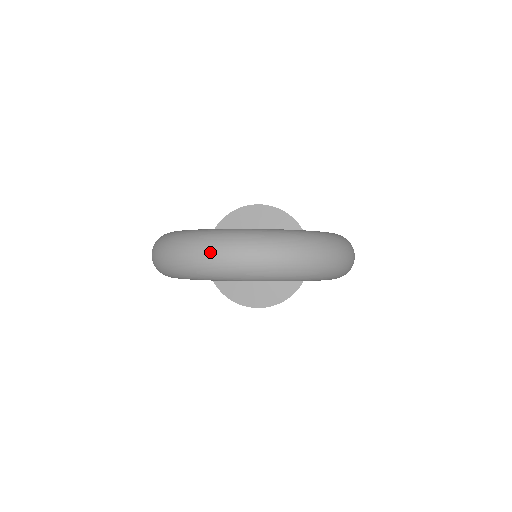
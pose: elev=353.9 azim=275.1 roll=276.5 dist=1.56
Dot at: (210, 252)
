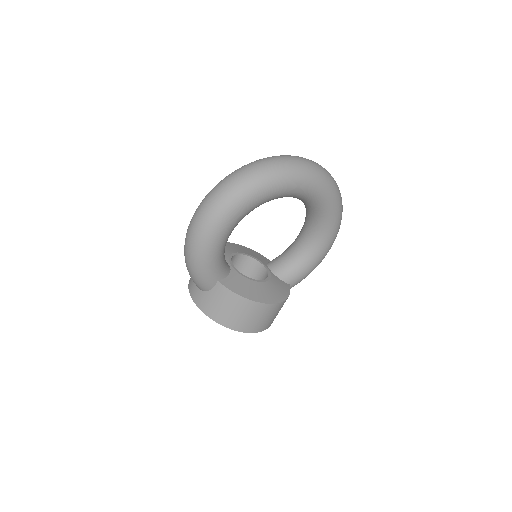
Dot at: (289, 157)
